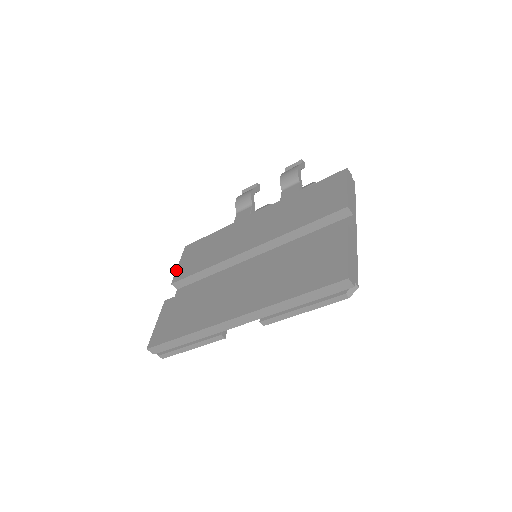
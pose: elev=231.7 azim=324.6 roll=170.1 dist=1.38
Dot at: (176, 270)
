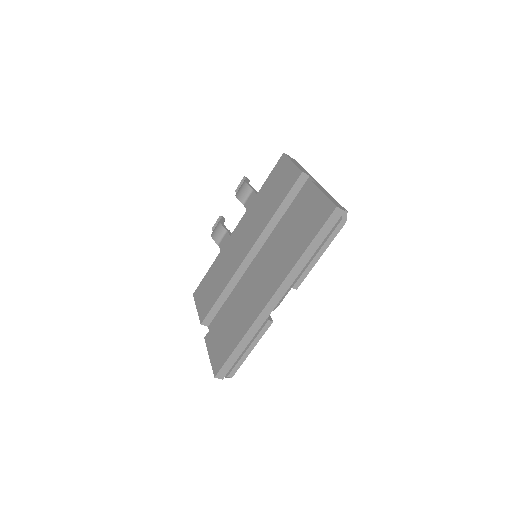
Dot at: (198, 313)
